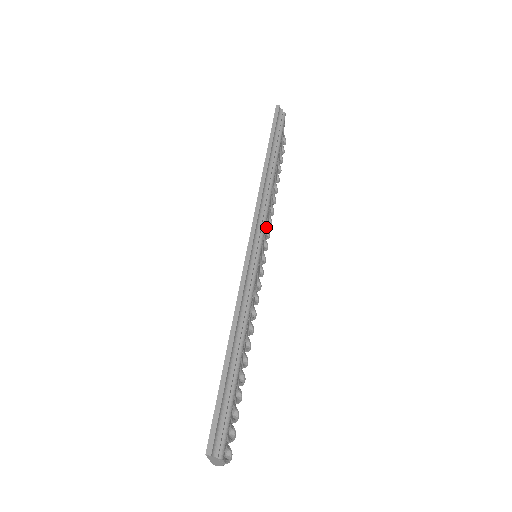
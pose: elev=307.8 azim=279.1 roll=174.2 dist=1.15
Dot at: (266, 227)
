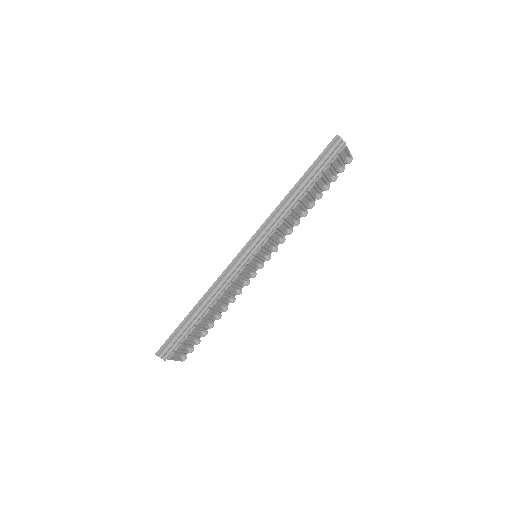
Dot at: (280, 235)
